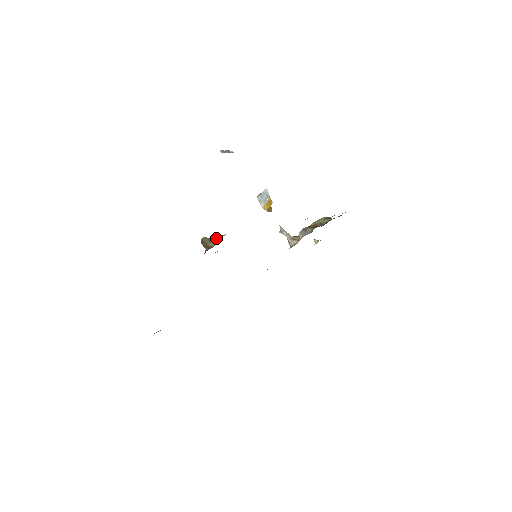
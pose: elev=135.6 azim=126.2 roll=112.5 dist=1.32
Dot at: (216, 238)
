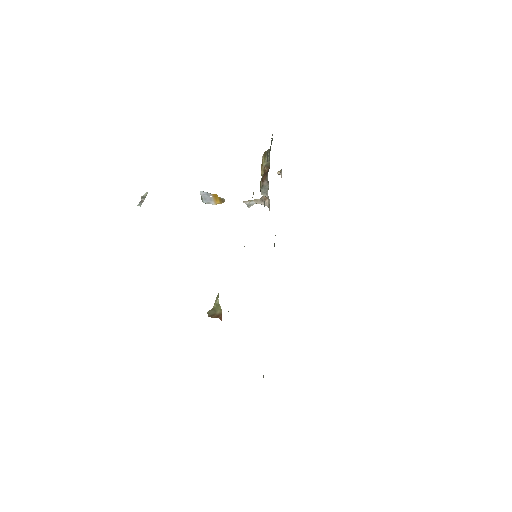
Dot at: (216, 304)
